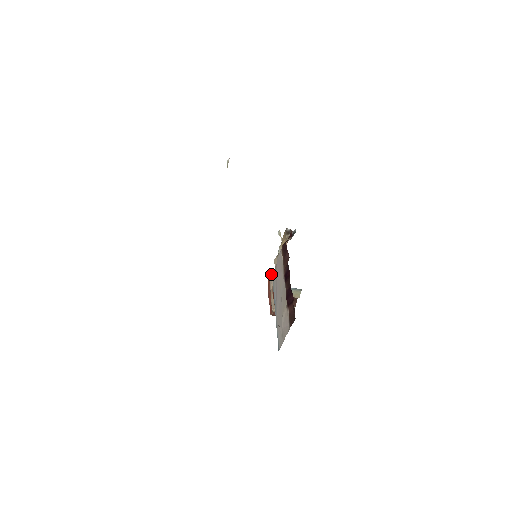
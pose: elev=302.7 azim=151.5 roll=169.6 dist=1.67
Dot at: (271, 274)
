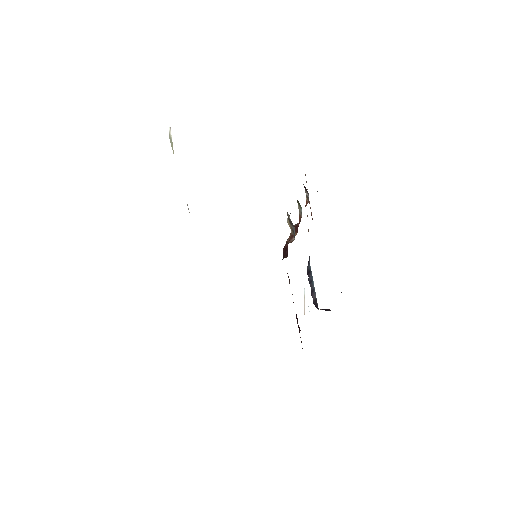
Dot at: occluded
